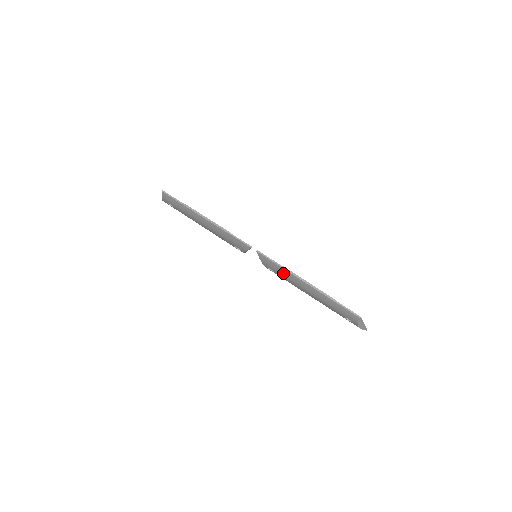
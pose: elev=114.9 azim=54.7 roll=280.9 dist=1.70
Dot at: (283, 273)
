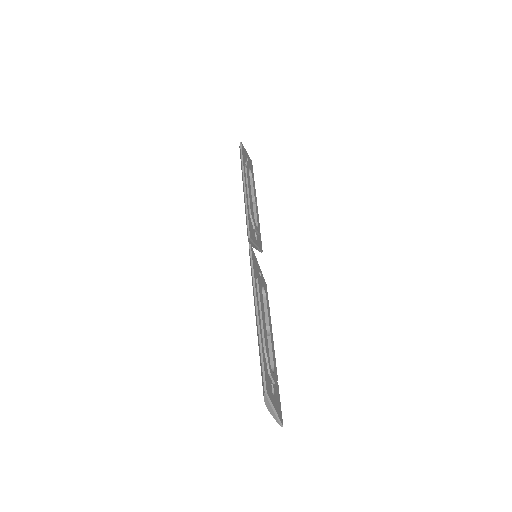
Dot at: occluded
